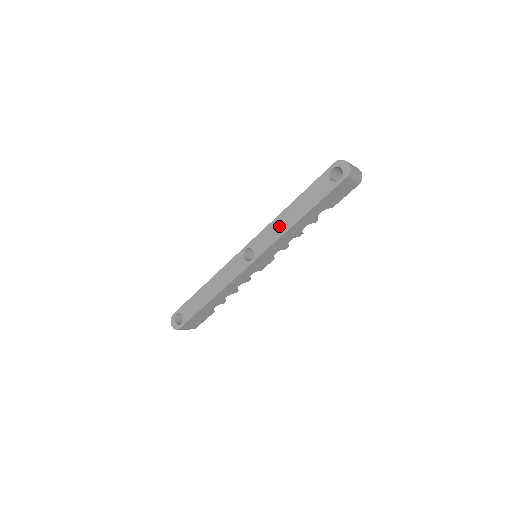
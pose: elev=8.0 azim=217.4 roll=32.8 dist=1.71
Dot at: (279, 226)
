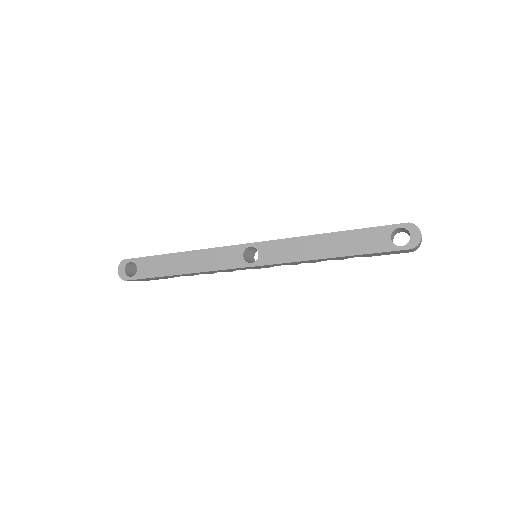
Dot at: (304, 248)
